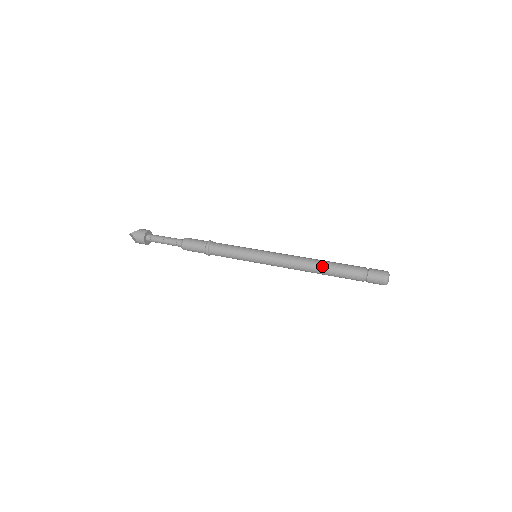
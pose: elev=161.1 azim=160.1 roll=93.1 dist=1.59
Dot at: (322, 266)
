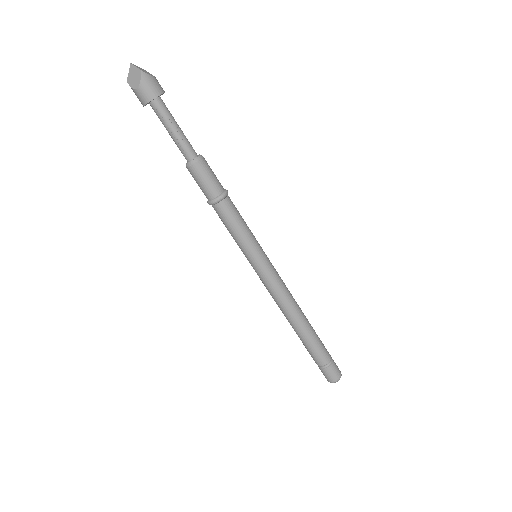
Dot at: (306, 326)
